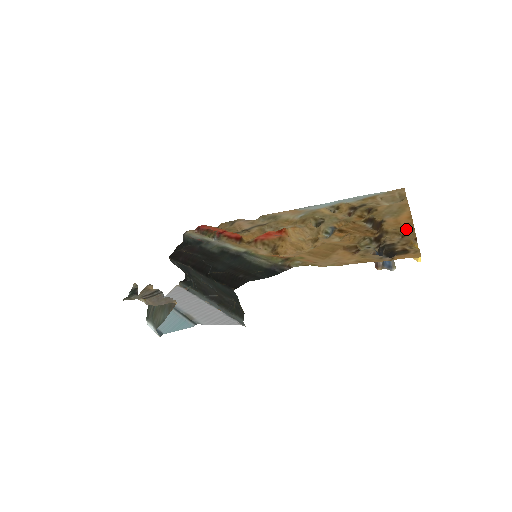
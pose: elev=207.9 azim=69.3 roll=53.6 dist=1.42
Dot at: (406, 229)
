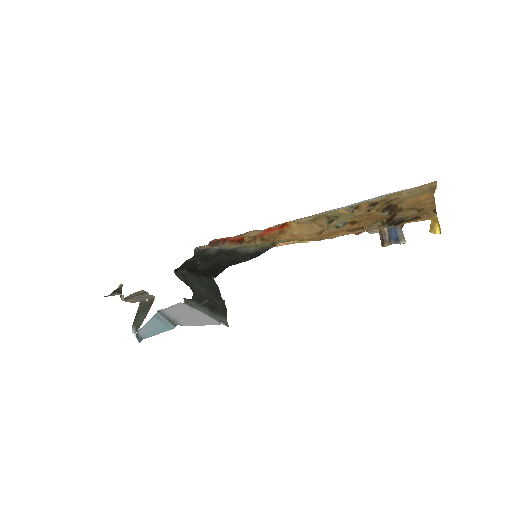
Dot at: (424, 203)
